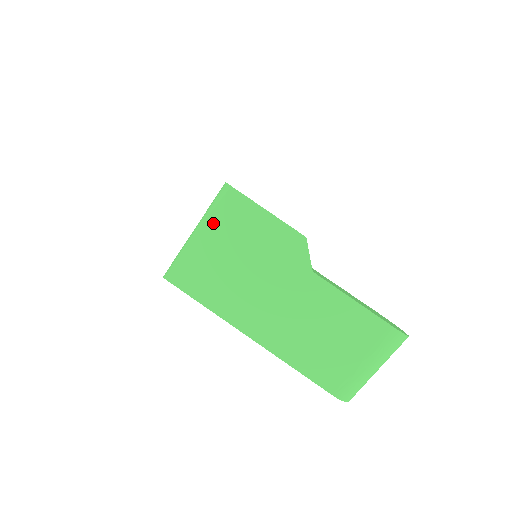
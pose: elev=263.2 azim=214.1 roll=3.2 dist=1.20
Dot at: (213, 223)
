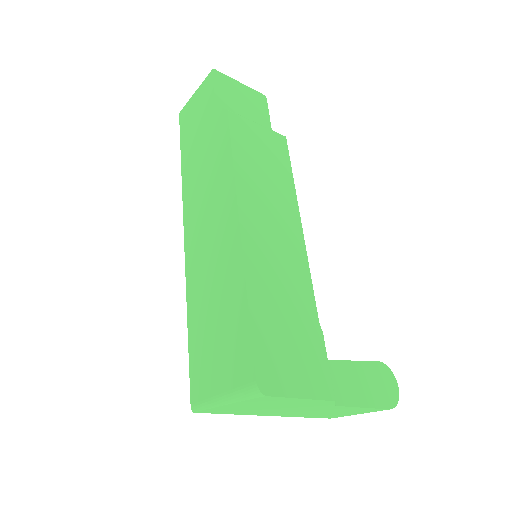
Dot at: (243, 403)
